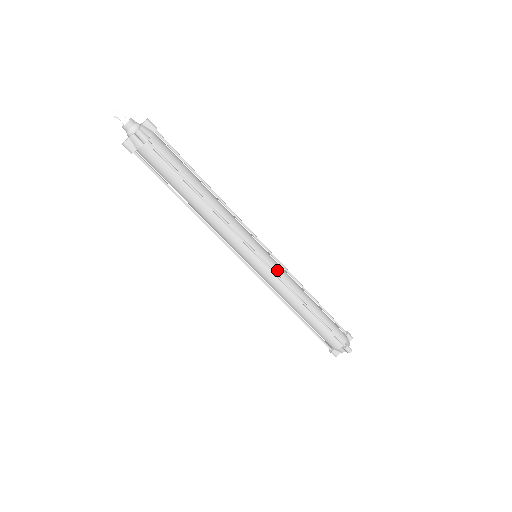
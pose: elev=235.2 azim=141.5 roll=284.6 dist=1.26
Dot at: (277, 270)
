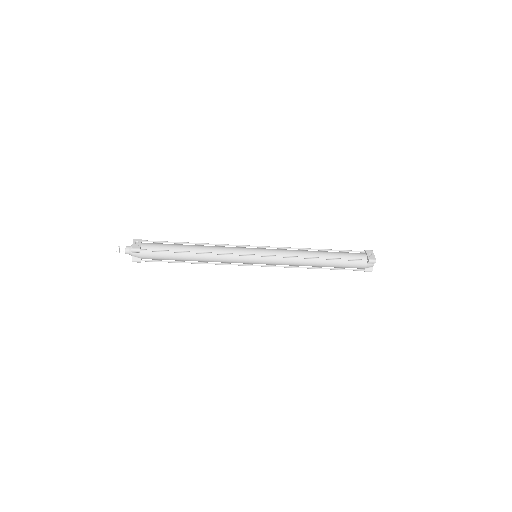
Dot at: (273, 264)
